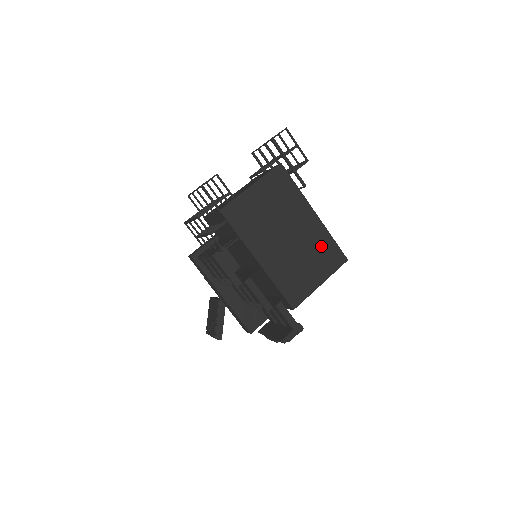
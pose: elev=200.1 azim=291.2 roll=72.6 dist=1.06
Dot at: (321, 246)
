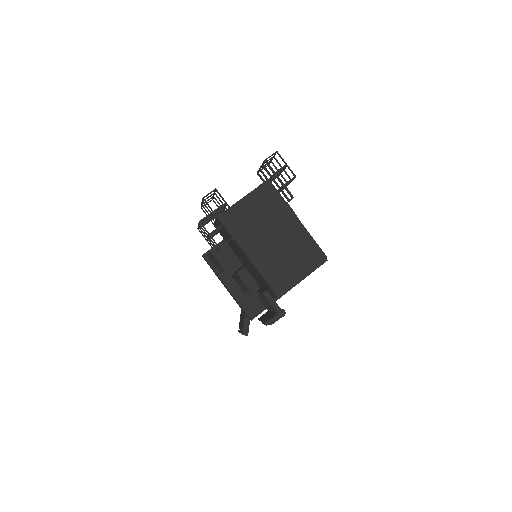
Dot at: (303, 246)
